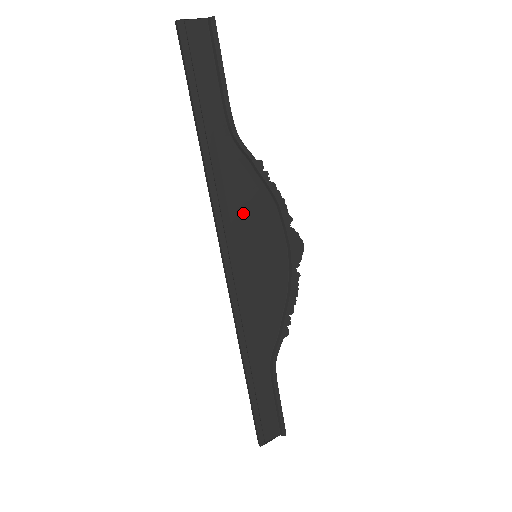
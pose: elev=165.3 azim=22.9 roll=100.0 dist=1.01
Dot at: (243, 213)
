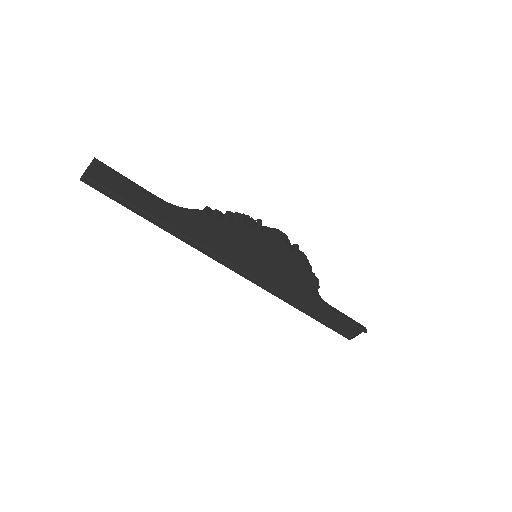
Dot at: (222, 242)
